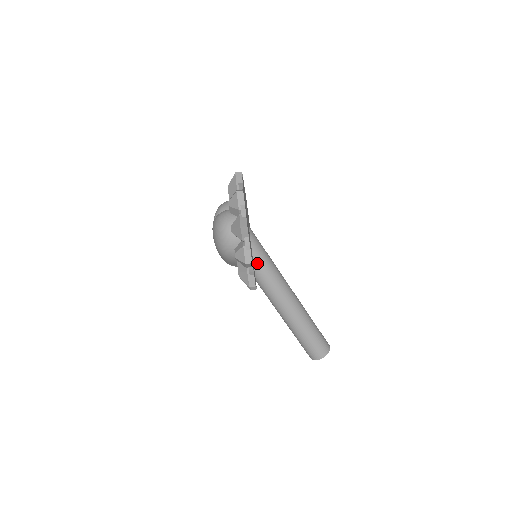
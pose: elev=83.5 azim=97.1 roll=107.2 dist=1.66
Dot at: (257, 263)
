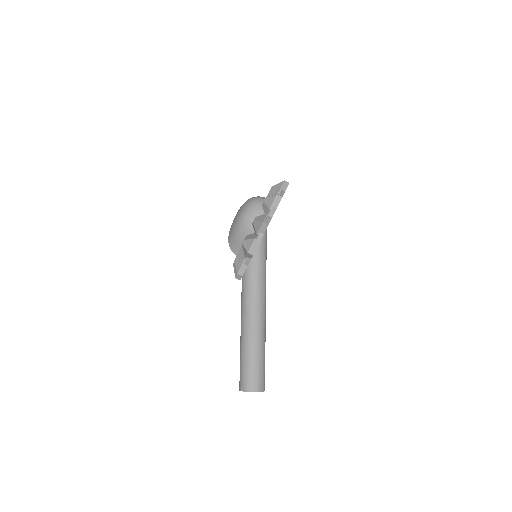
Dot at: (257, 255)
